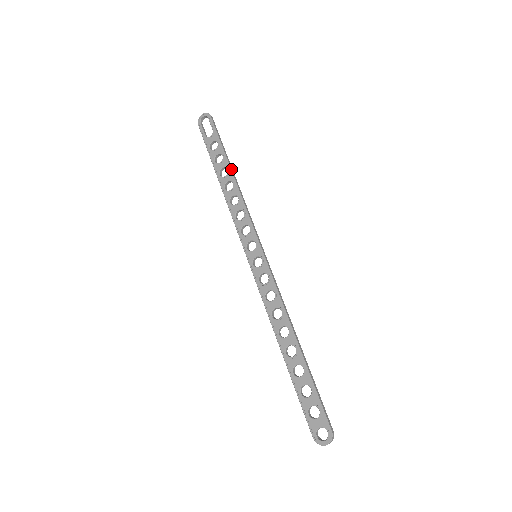
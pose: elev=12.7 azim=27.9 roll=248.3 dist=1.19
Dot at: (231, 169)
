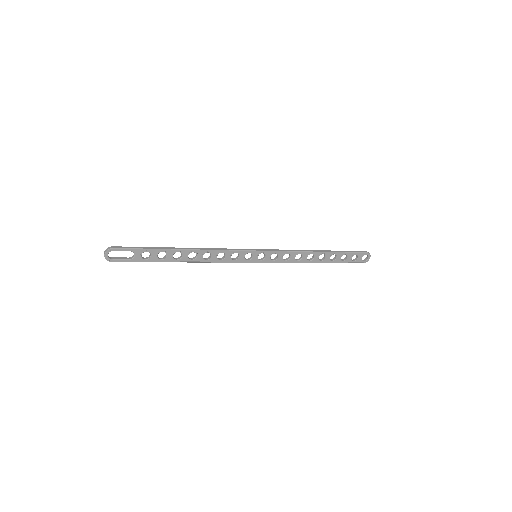
Dot at: (180, 249)
